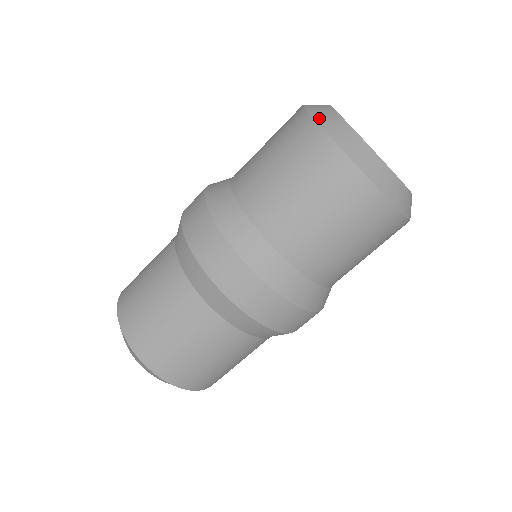
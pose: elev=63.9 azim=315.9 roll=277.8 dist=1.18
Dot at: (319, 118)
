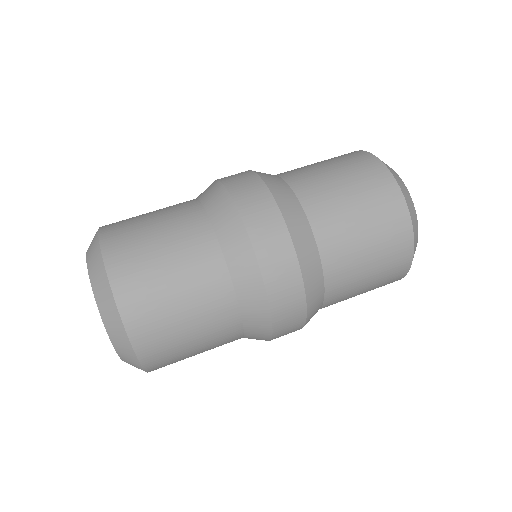
Dot at: occluded
